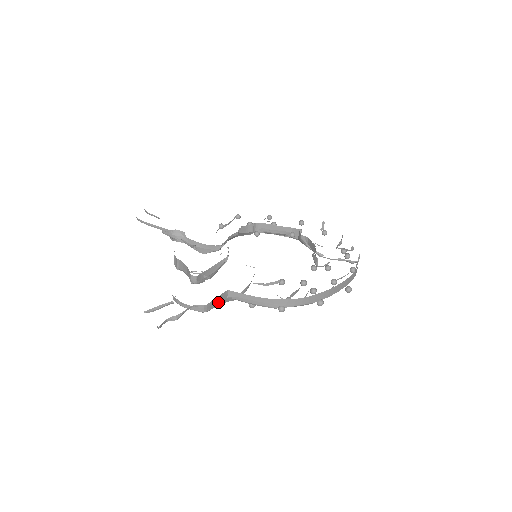
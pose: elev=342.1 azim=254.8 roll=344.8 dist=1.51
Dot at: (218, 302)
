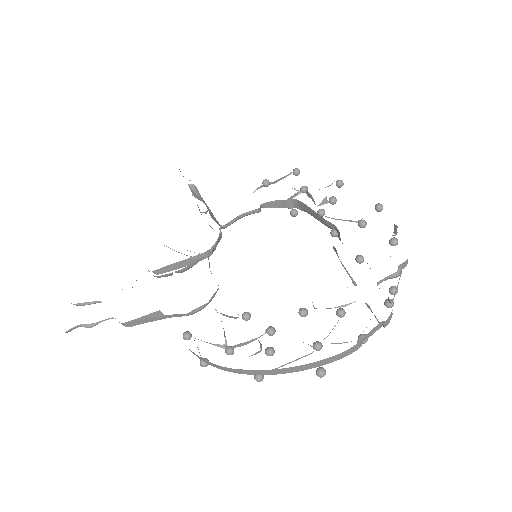
Dot at: (147, 319)
